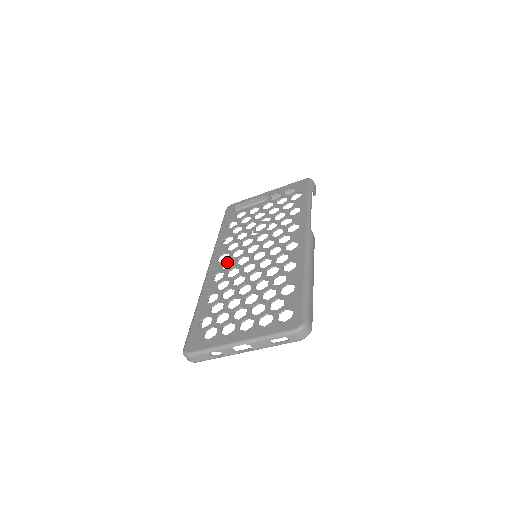
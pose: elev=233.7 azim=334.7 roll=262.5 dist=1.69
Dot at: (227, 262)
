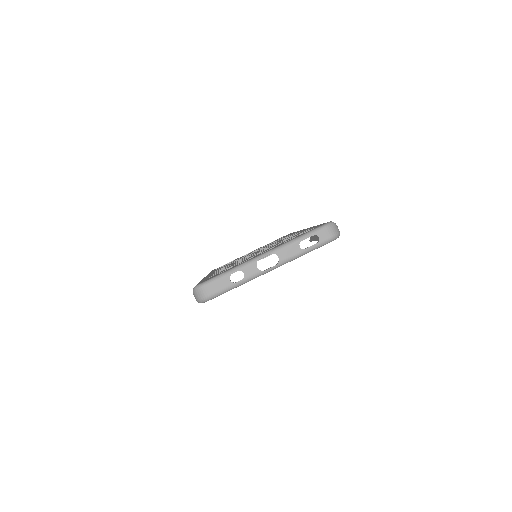
Dot at: occluded
